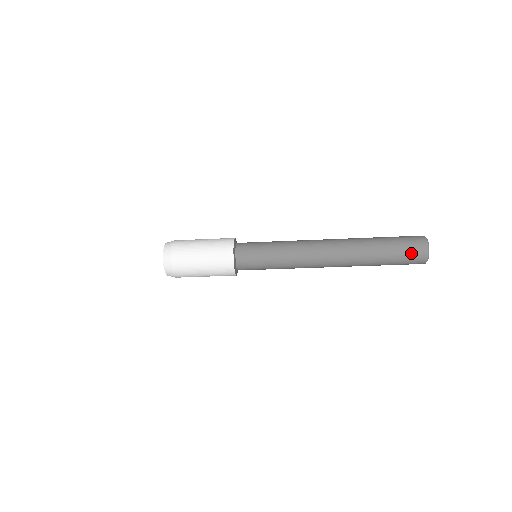
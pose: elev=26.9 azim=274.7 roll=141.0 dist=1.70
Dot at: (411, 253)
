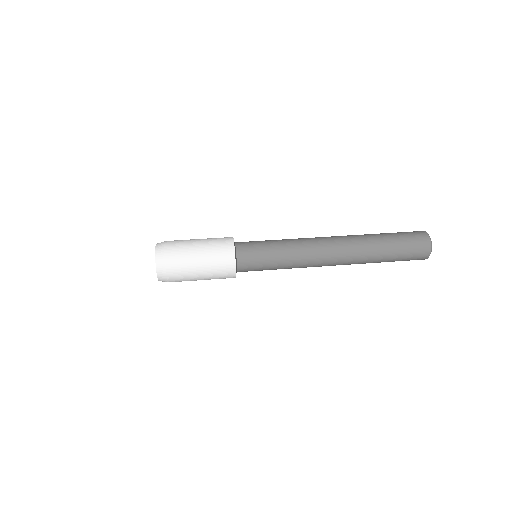
Dot at: occluded
